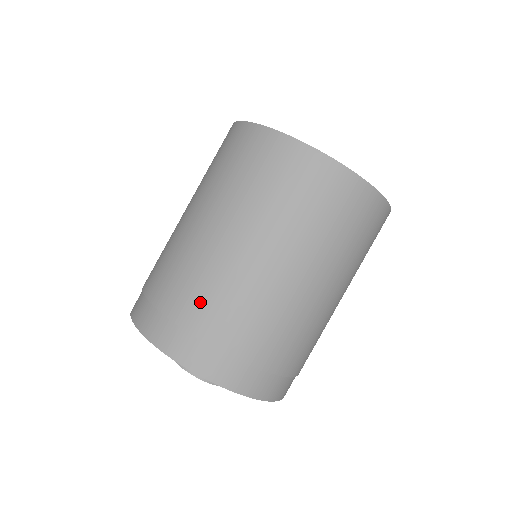
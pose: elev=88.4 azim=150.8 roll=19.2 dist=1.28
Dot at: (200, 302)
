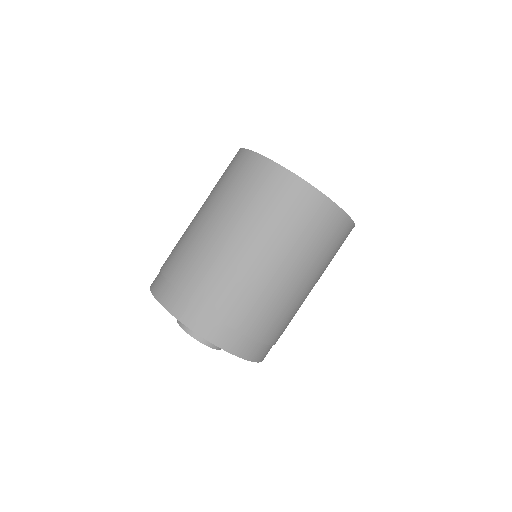
Dot at: (176, 258)
